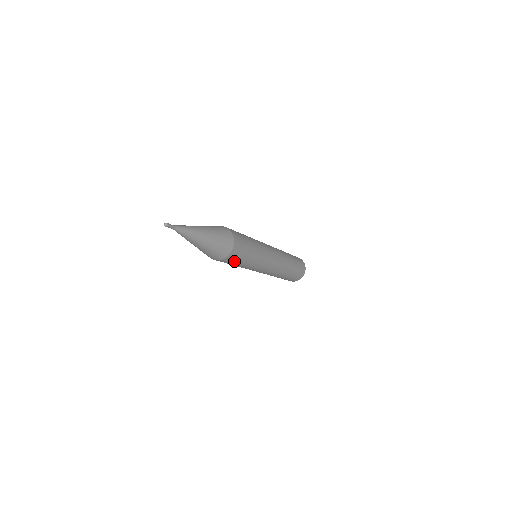
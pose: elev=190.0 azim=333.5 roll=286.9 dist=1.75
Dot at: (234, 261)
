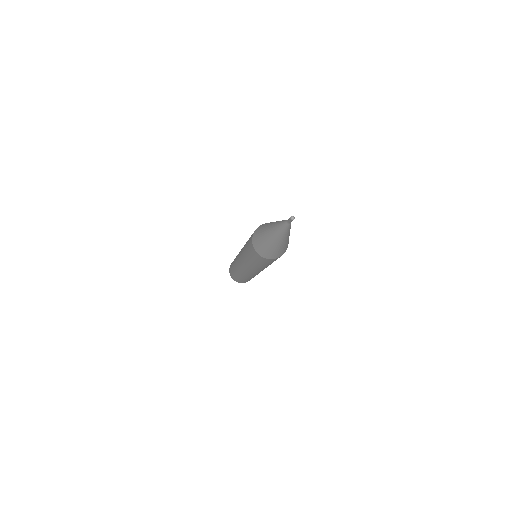
Dot at: (259, 260)
